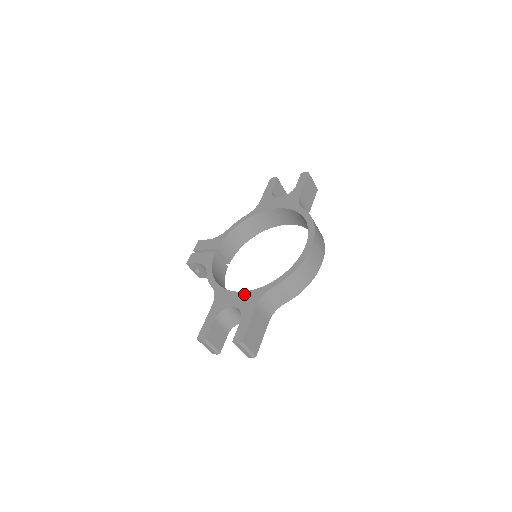
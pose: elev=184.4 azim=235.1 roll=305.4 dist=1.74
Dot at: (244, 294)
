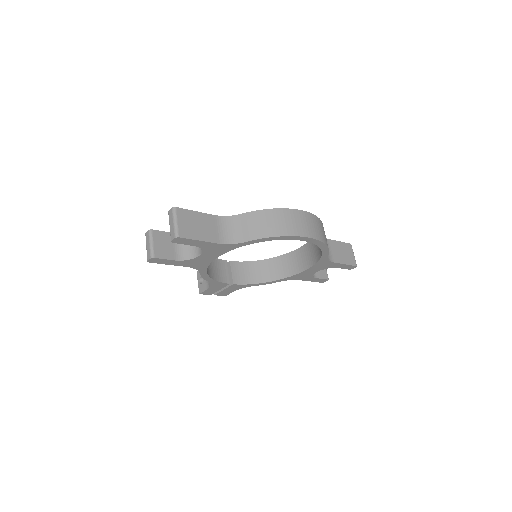
Dot at: occluded
